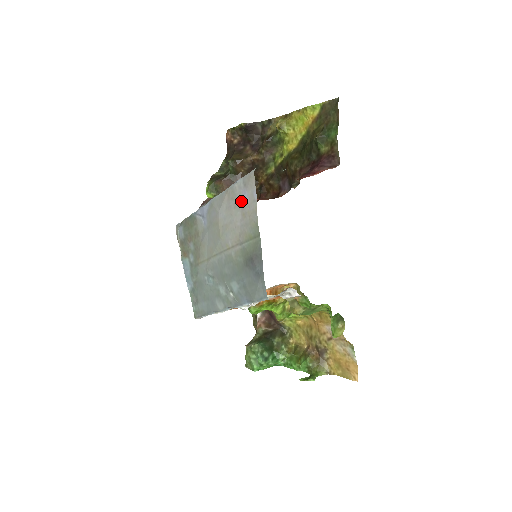
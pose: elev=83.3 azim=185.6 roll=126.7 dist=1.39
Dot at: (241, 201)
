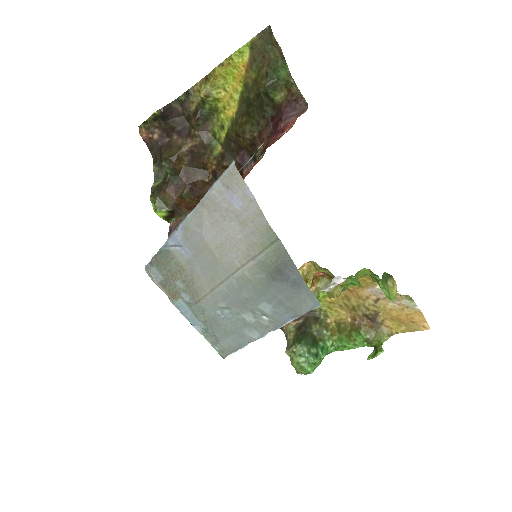
Dot at: (230, 208)
